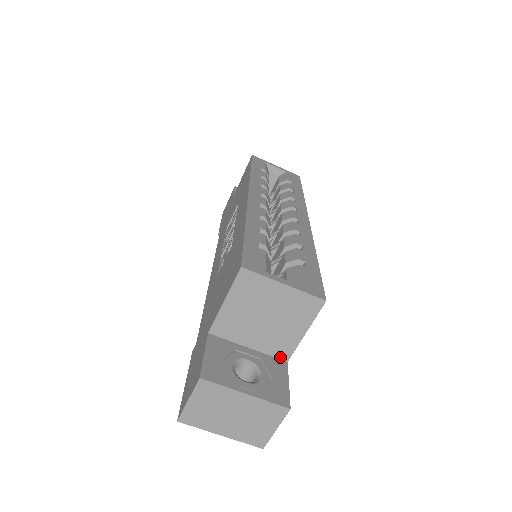
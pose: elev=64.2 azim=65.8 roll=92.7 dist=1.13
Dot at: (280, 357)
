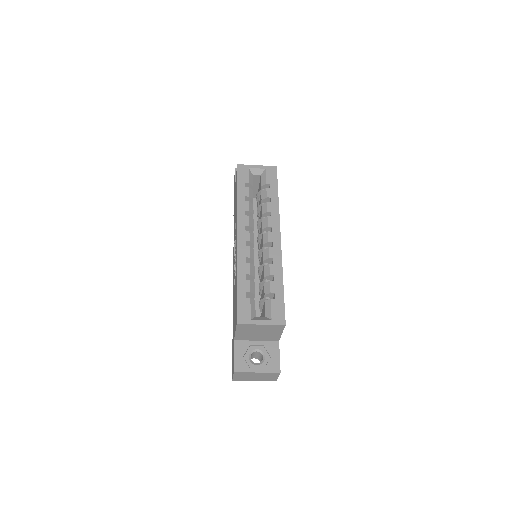
Dot at: (274, 340)
